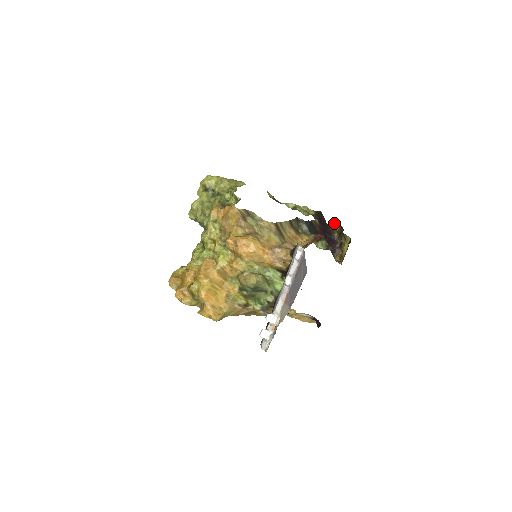
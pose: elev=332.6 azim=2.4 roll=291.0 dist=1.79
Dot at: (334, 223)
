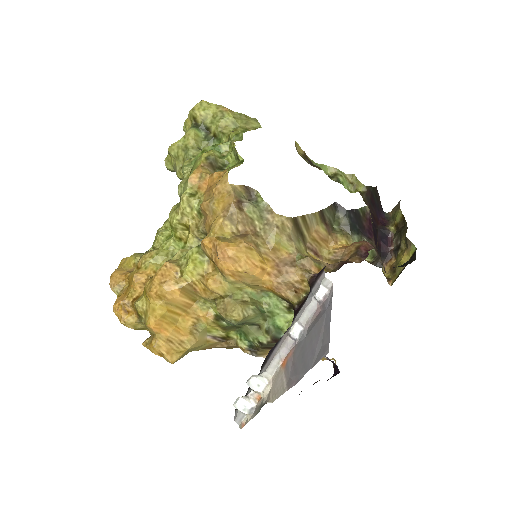
Dot at: occluded
